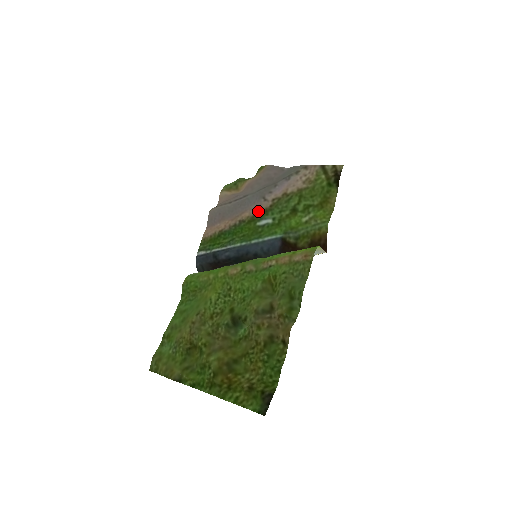
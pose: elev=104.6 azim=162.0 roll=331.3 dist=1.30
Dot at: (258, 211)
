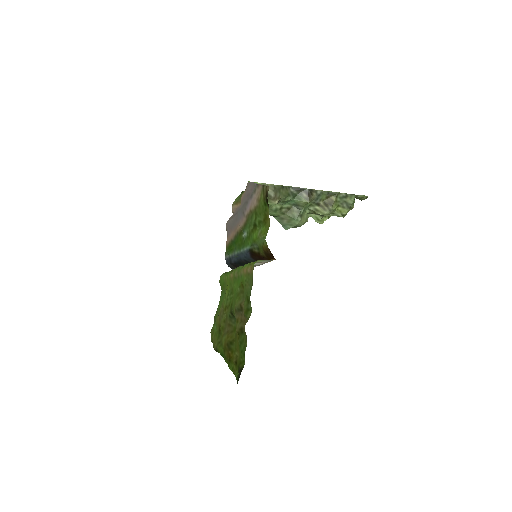
Dot at: (242, 225)
